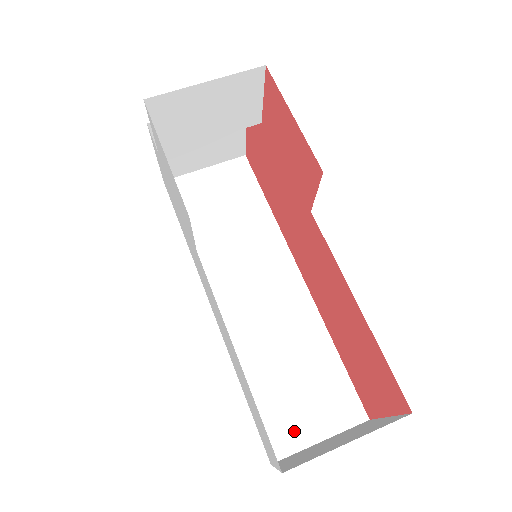
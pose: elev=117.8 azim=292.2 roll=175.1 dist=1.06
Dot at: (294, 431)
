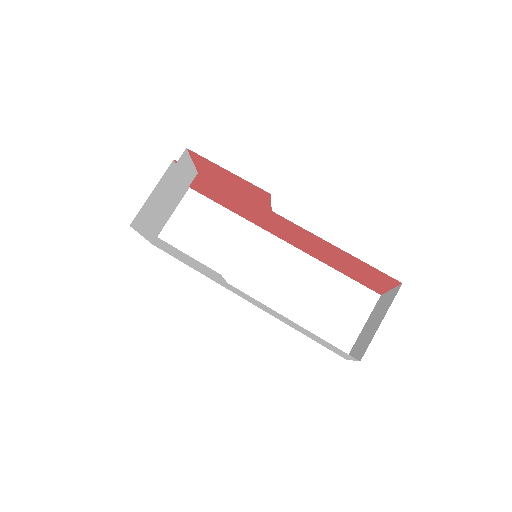
Dot at: (345, 333)
